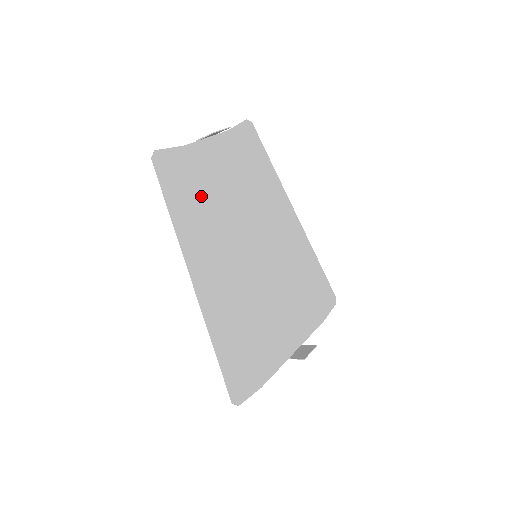
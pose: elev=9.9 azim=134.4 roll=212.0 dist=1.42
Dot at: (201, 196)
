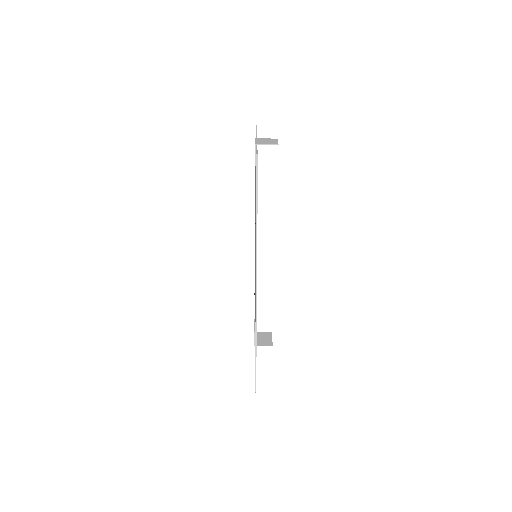
Dot at: occluded
